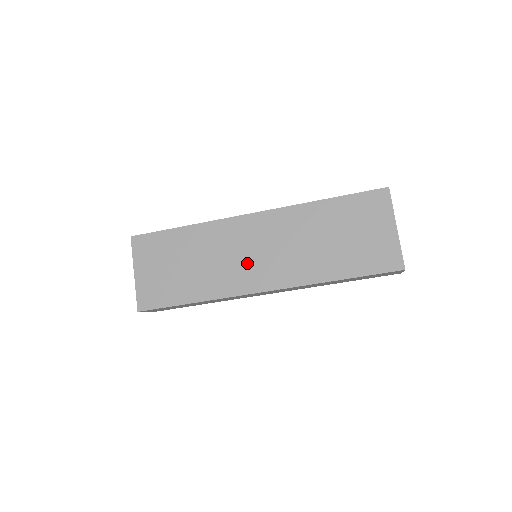
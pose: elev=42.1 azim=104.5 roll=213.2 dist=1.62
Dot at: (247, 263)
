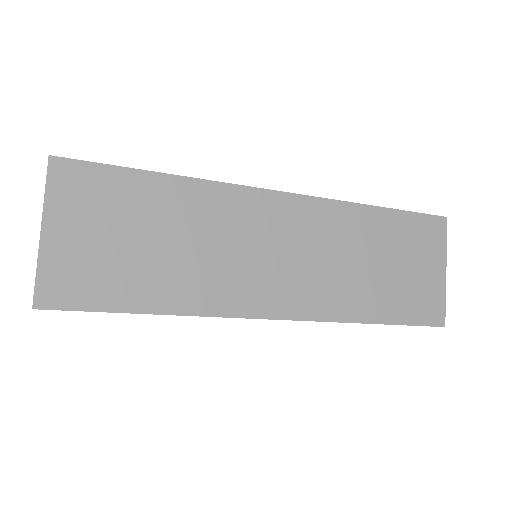
Dot at: (259, 268)
